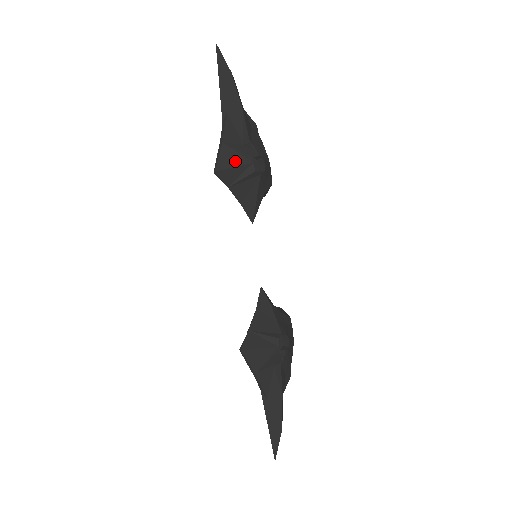
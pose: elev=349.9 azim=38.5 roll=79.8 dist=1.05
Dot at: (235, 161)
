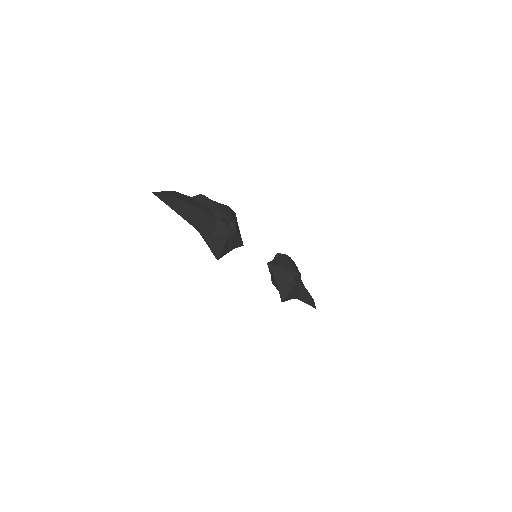
Dot at: (222, 242)
